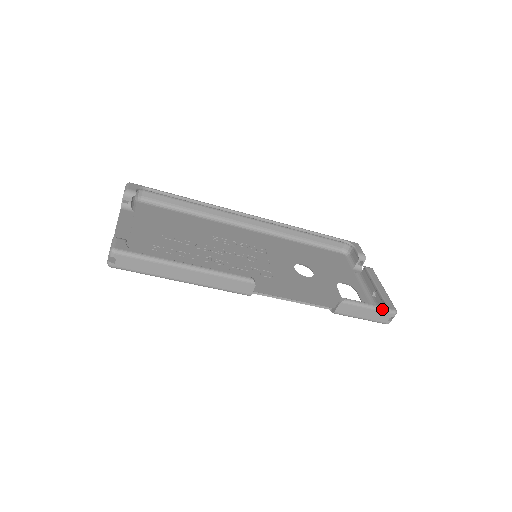
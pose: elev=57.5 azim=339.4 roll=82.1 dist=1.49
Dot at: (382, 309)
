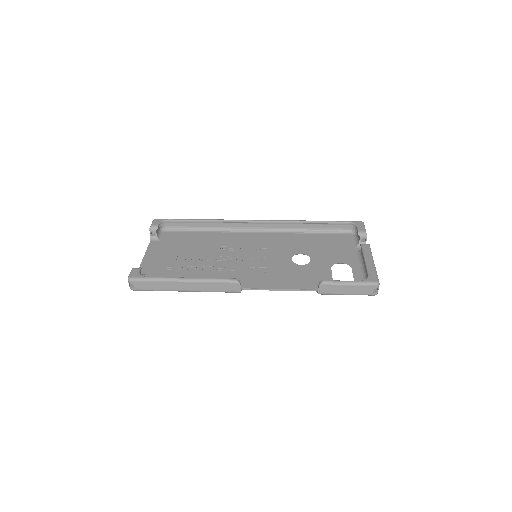
Dot at: (362, 283)
